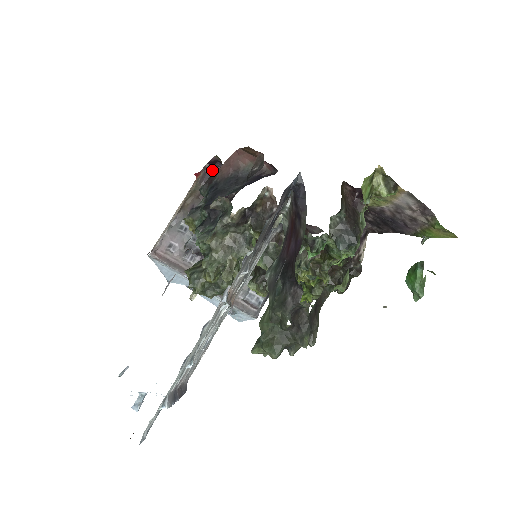
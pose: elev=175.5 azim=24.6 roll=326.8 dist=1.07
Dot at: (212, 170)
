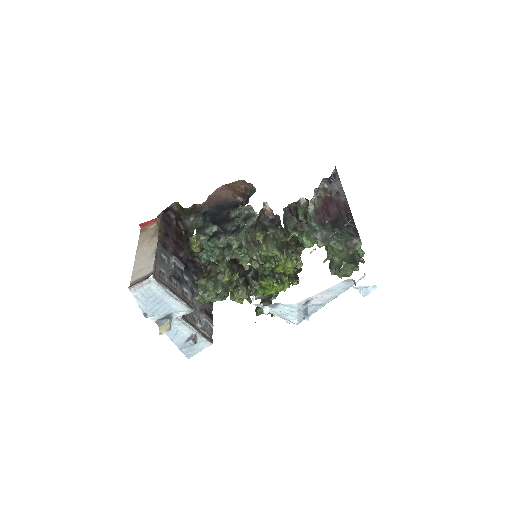
Dot at: (190, 207)
